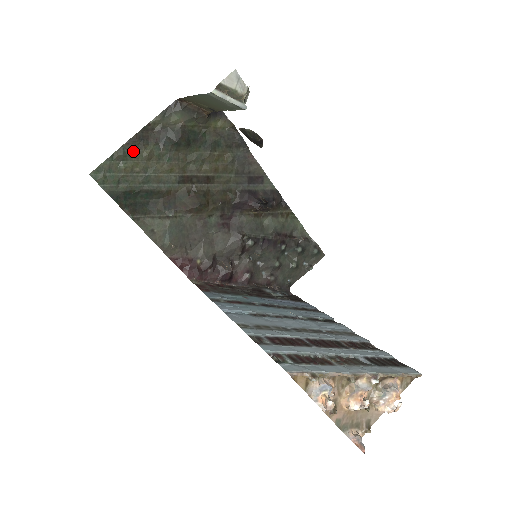
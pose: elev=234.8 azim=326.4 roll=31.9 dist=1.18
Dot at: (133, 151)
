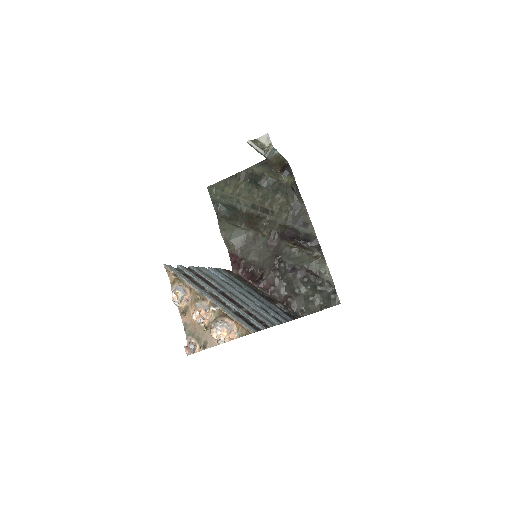
Dot at: (233, 182)
